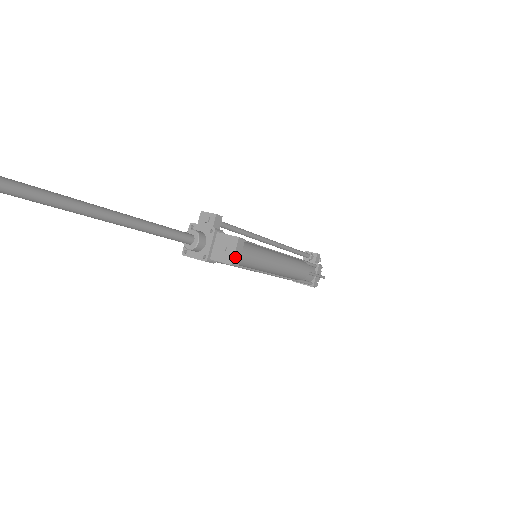
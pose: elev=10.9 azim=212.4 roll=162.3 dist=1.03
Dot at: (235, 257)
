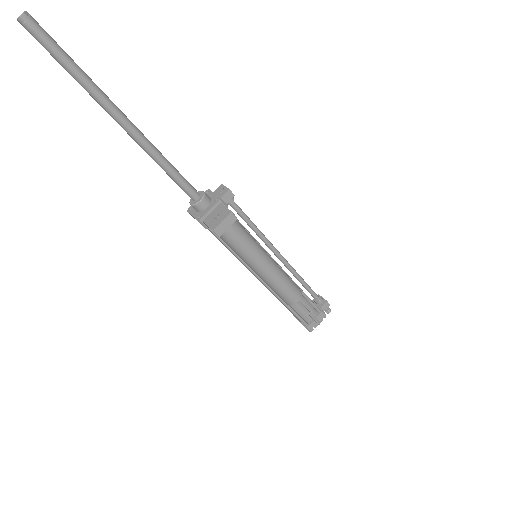
Dot at: (220, 227)
